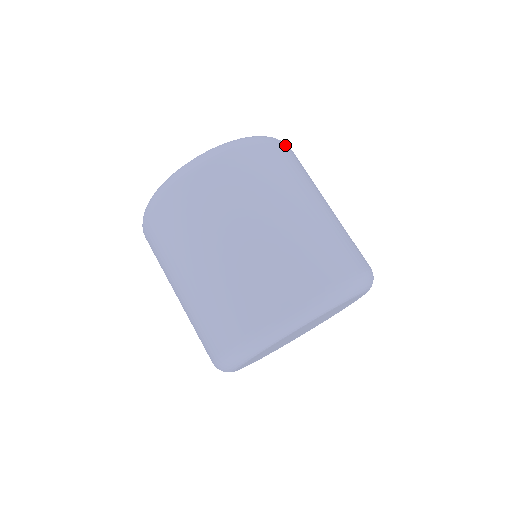
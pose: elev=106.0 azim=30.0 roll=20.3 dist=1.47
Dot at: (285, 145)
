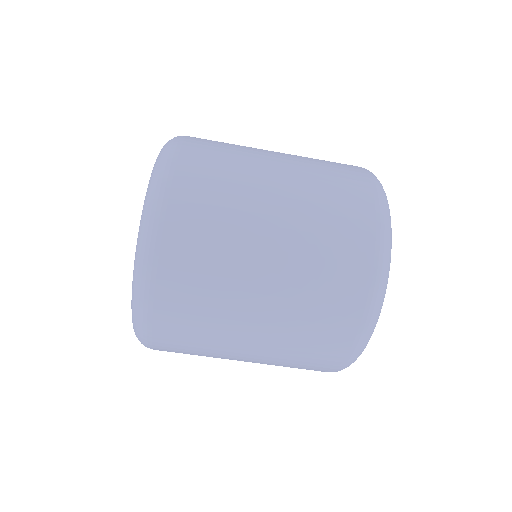
Dot at: (165, 217)
